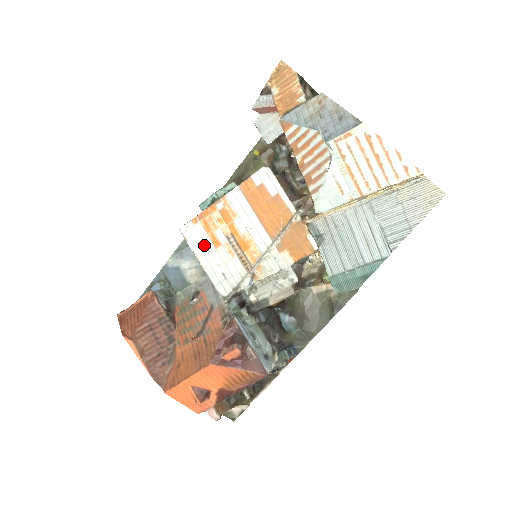
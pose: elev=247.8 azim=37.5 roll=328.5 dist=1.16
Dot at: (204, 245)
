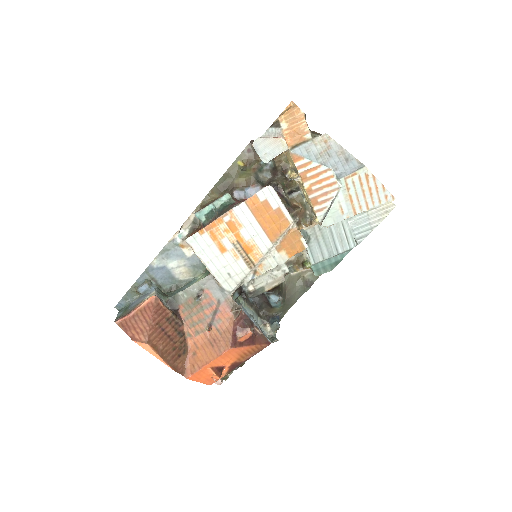
Dot at: (211, 252)
